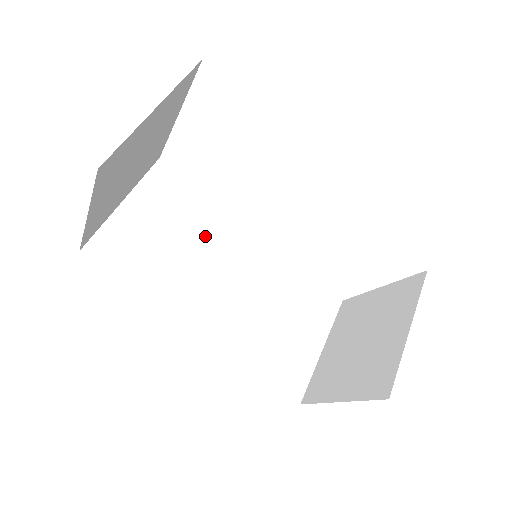
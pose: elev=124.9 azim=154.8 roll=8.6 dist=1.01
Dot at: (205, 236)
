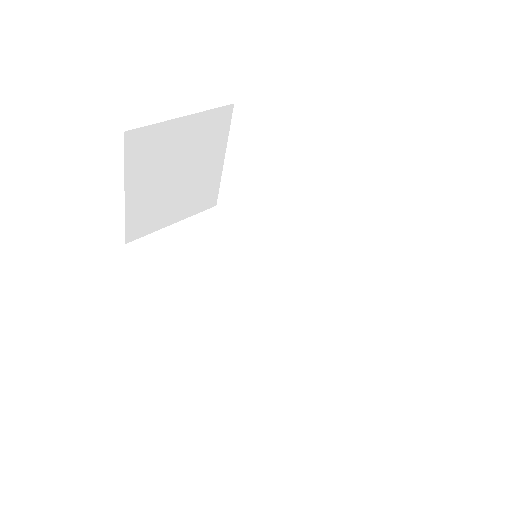
Dot at: (234, 263)
